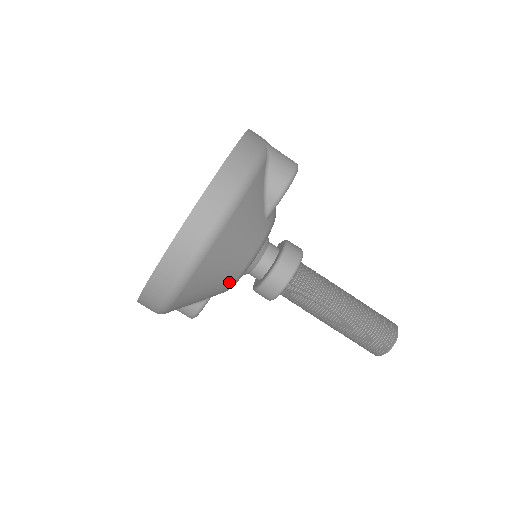
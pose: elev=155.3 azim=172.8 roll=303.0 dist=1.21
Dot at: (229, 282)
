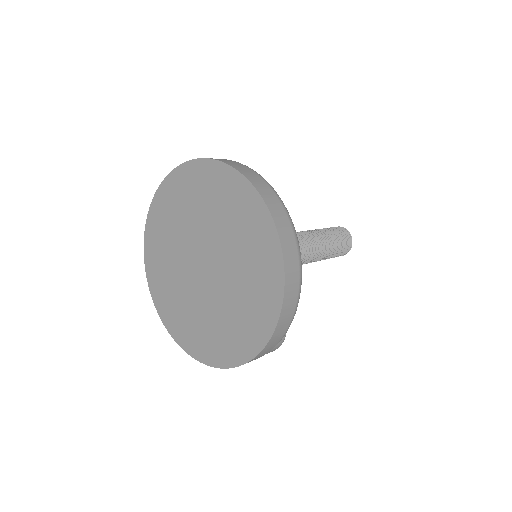
Dot at: occluded
